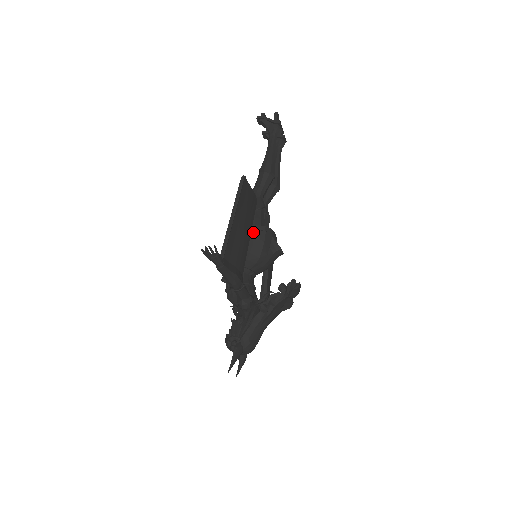
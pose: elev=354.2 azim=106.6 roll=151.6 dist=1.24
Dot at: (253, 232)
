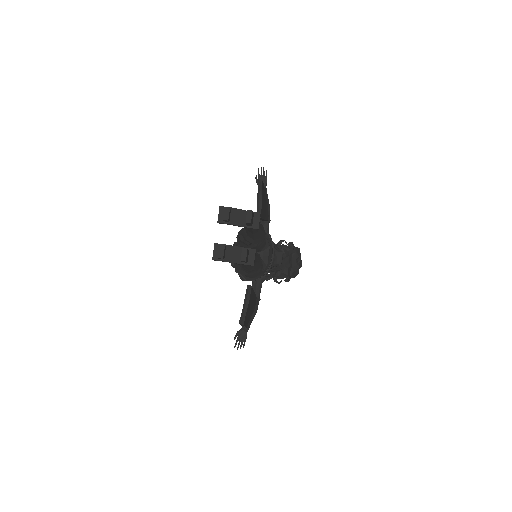
Dot at: occluded
